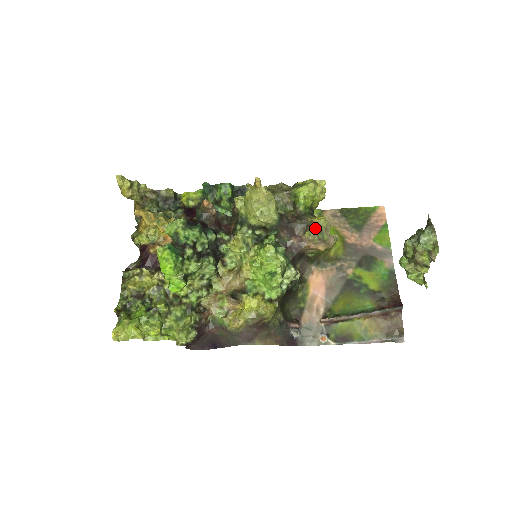
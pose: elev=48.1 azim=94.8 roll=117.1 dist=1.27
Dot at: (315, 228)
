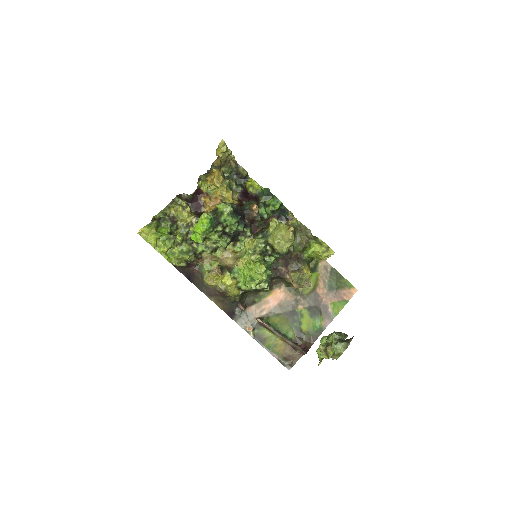
Dot at: (301, 275)
